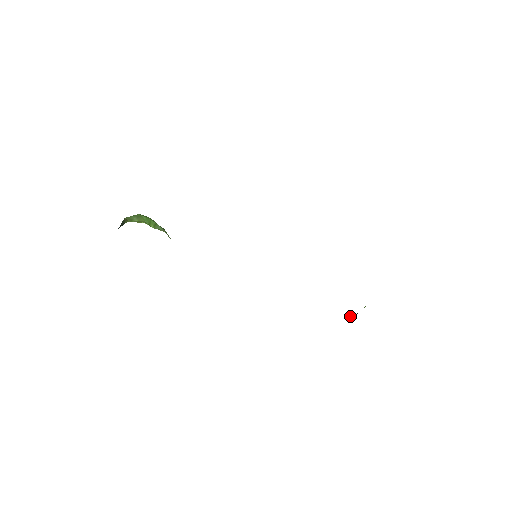
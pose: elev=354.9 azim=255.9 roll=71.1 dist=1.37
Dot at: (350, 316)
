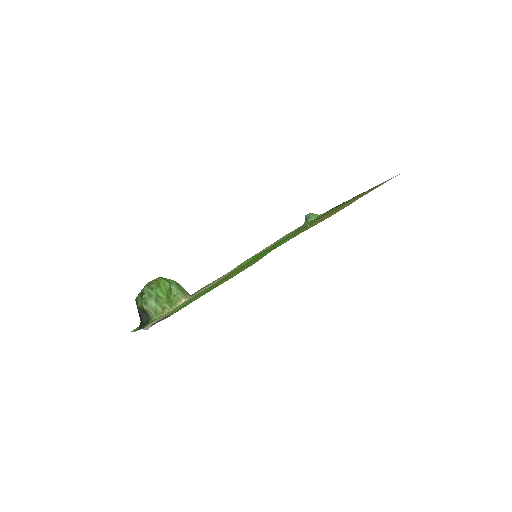
Dot at: (305, 218)
